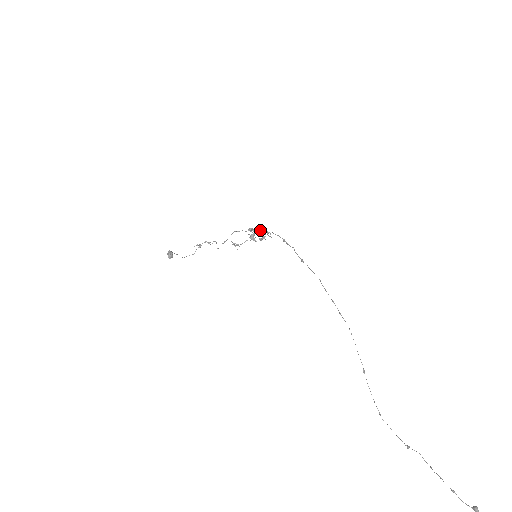
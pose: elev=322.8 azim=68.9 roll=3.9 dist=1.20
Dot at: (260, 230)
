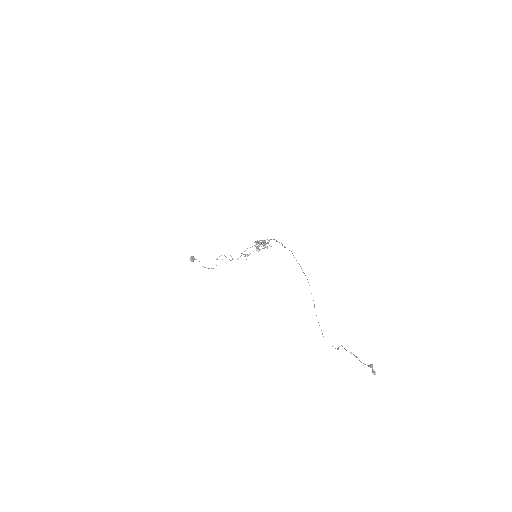
Dot at: (262, 240)
